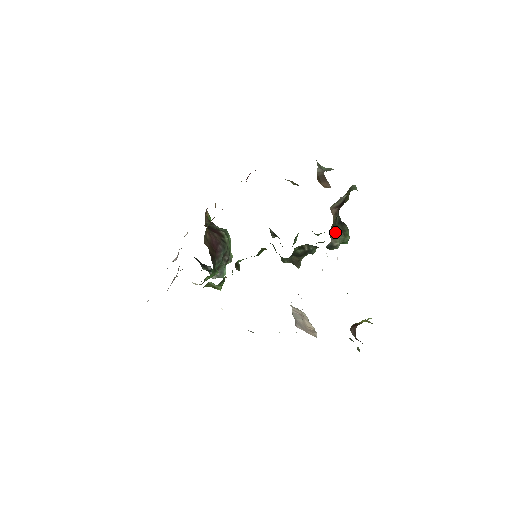
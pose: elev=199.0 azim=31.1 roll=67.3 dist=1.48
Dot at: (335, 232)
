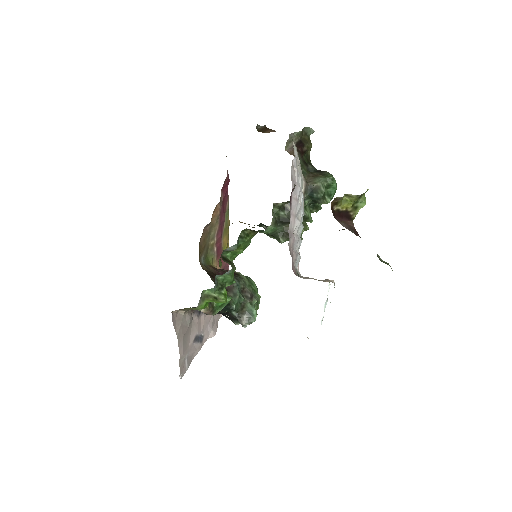
Dot at: (310, 176)
